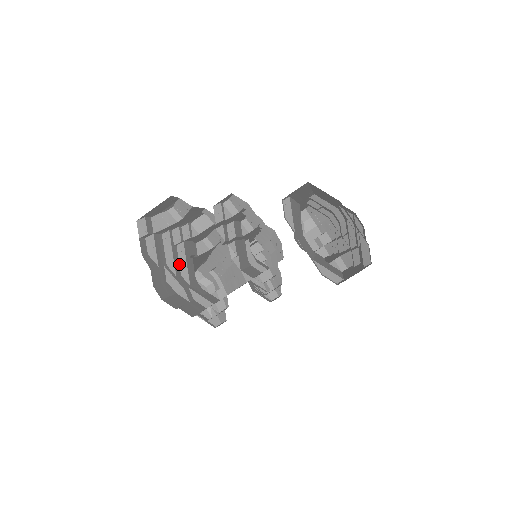
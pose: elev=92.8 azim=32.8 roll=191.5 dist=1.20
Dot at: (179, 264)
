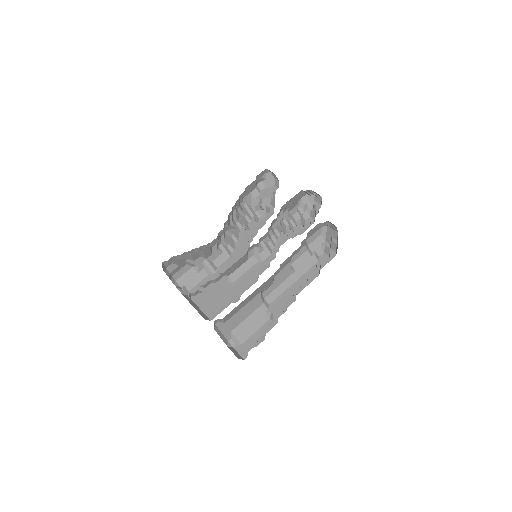
Dot at: (199, 254)
